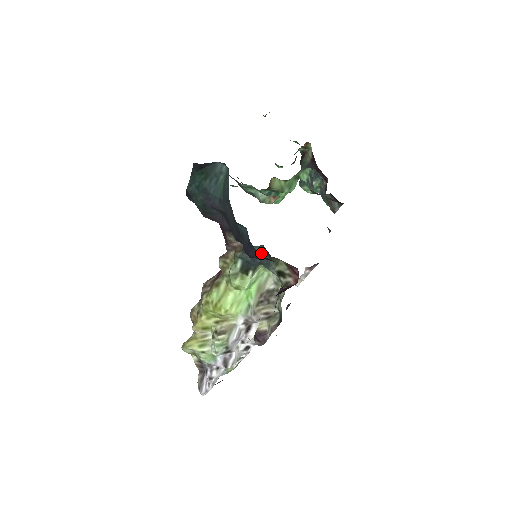
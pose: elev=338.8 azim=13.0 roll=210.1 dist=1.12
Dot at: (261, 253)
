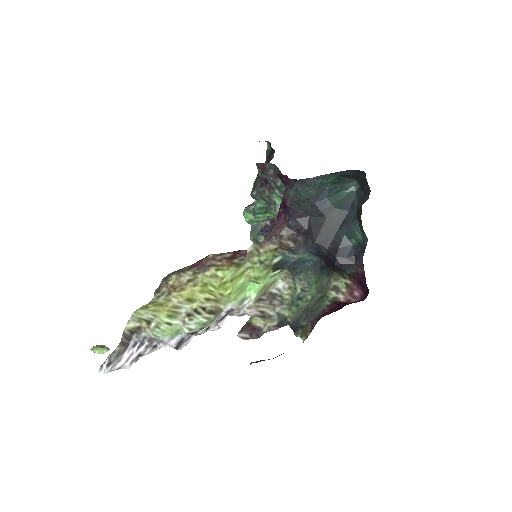
Dot at: (307, 262)
